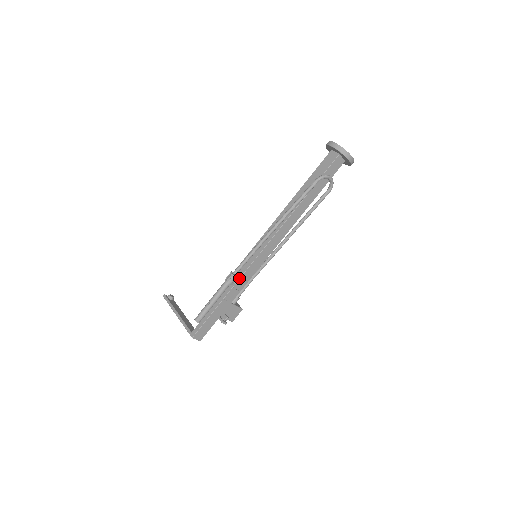
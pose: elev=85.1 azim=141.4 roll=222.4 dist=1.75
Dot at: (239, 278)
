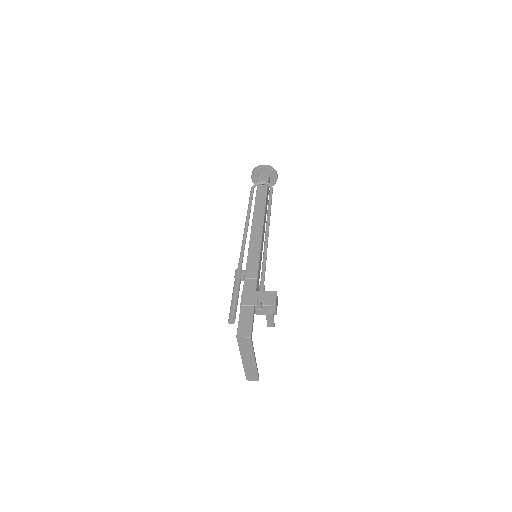
Dot at: (245, 270)
